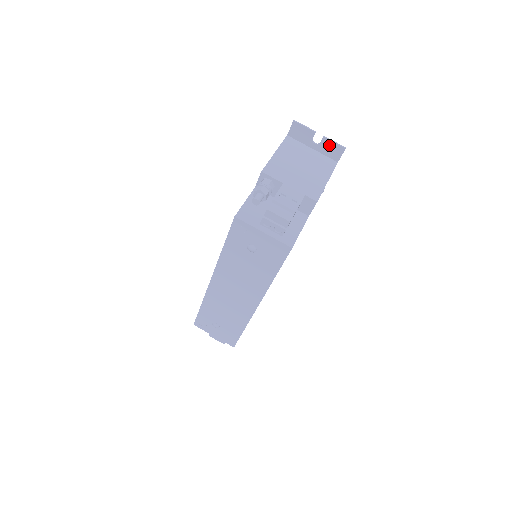
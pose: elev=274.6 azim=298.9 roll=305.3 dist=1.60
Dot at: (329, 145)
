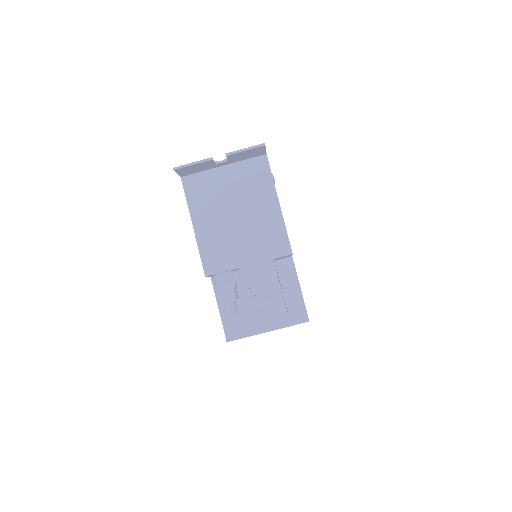
Dot at: (241, 155)
